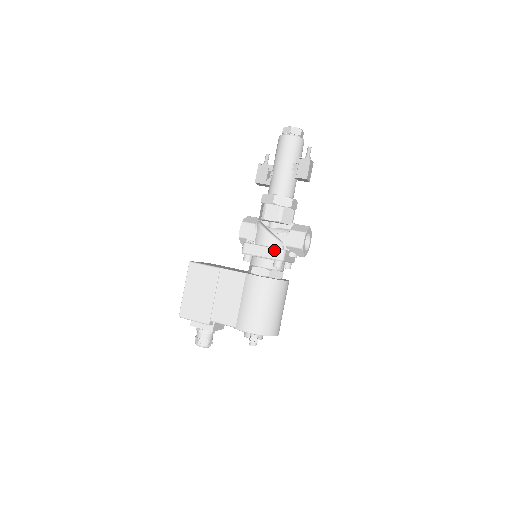
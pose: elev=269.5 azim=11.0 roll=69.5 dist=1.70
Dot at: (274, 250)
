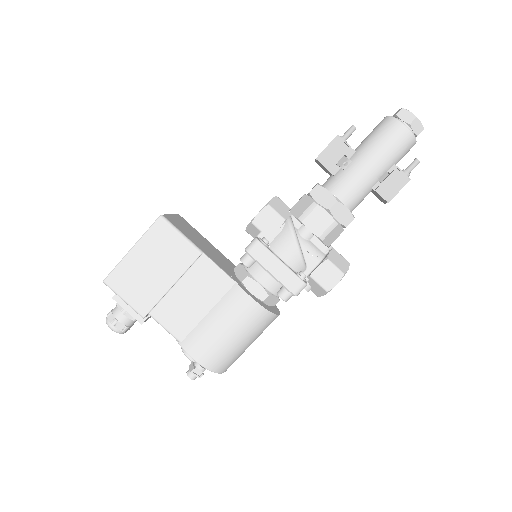
Dot at: (293, 276)
